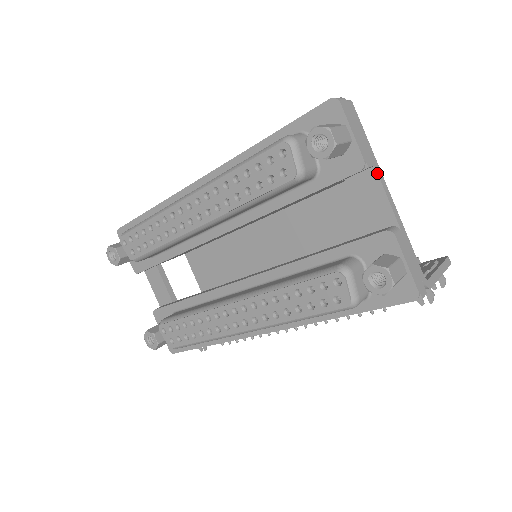
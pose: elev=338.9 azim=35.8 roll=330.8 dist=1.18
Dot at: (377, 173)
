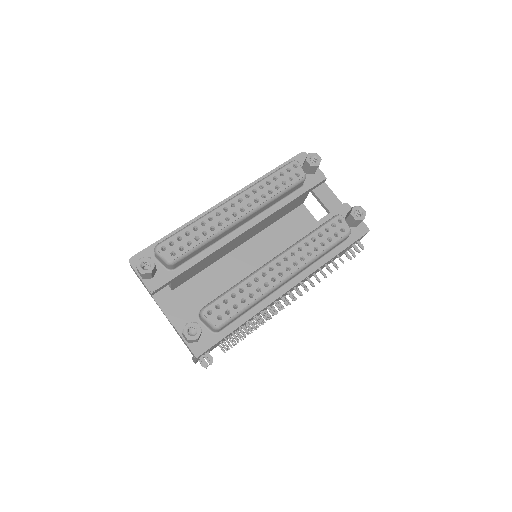
Dot at: (327, 185)
